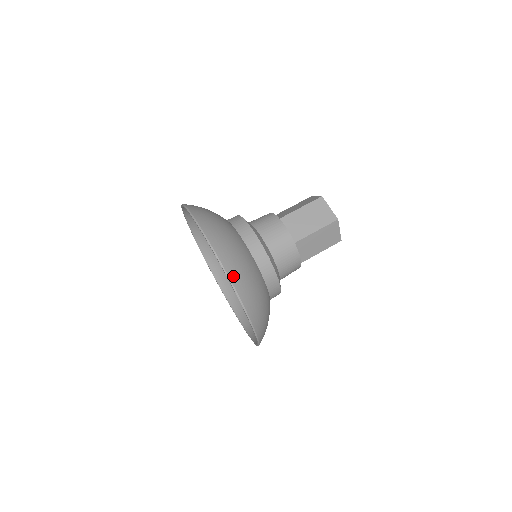
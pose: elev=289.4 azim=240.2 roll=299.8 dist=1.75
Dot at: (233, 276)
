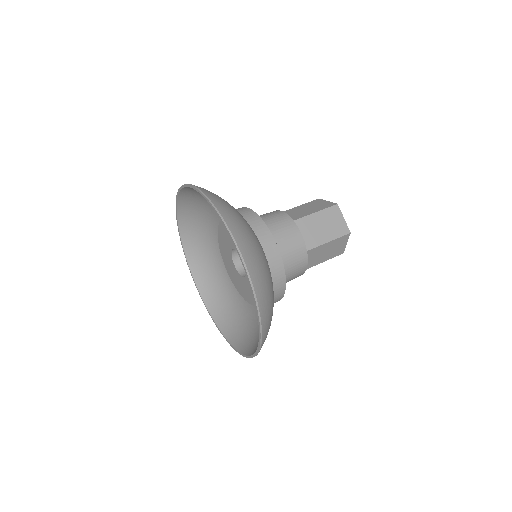
Dot at: (212, 198)
